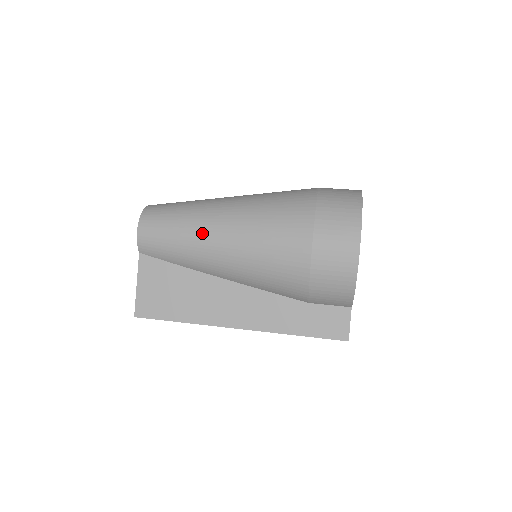
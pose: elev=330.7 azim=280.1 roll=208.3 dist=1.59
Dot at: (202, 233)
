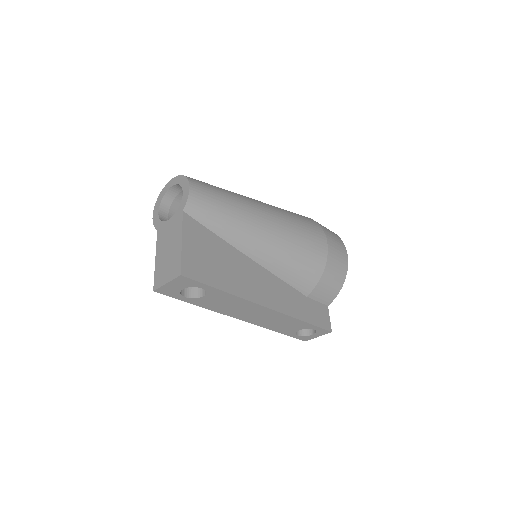
Dot at: (251, 210)
